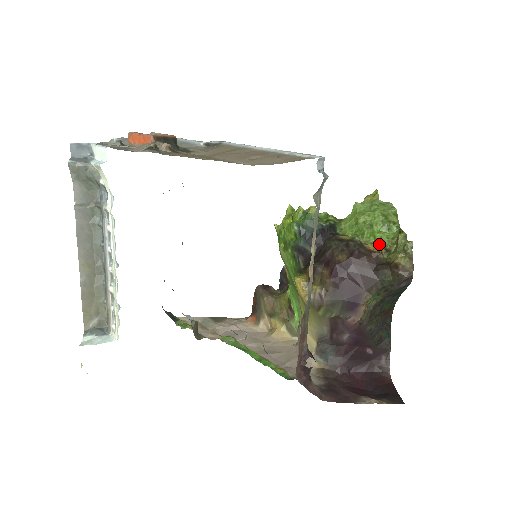
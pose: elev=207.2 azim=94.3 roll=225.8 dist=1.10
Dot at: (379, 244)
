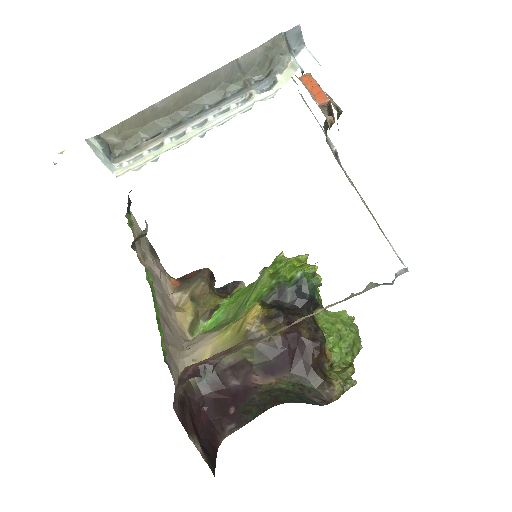
Dot at: (331, 355)
